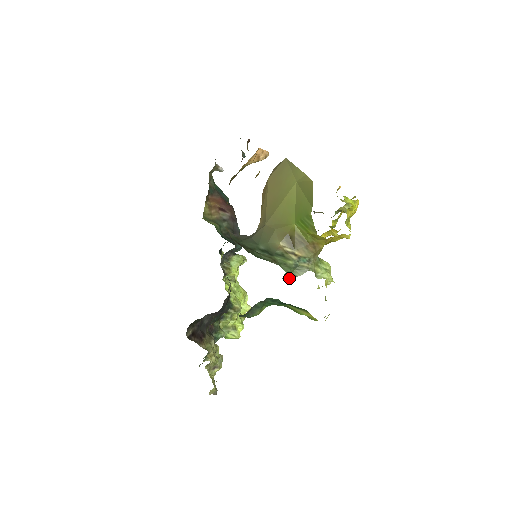
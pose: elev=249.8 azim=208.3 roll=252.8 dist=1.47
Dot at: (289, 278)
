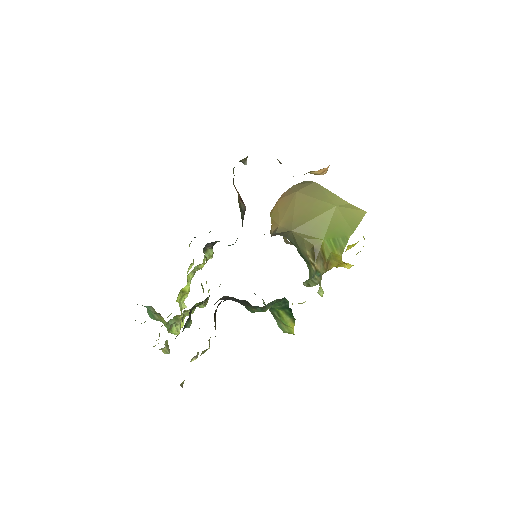
Dot at: (306, 285)
